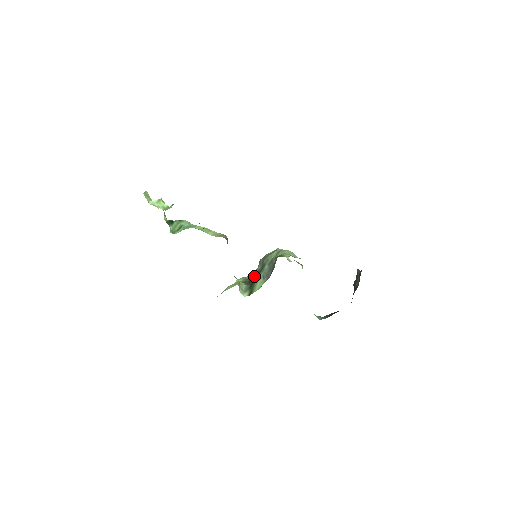
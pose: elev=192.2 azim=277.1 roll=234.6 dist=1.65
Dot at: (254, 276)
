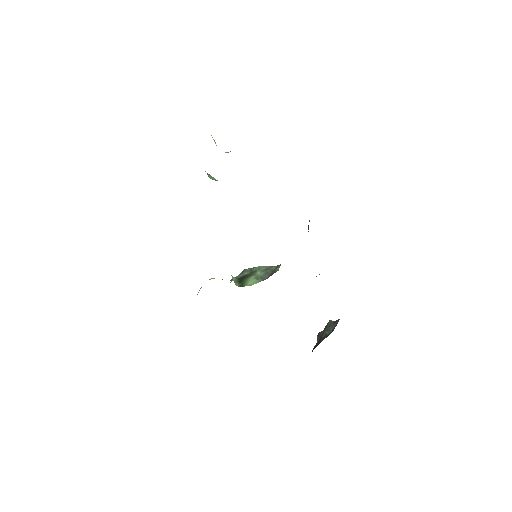
Dot at: (241, 277)
